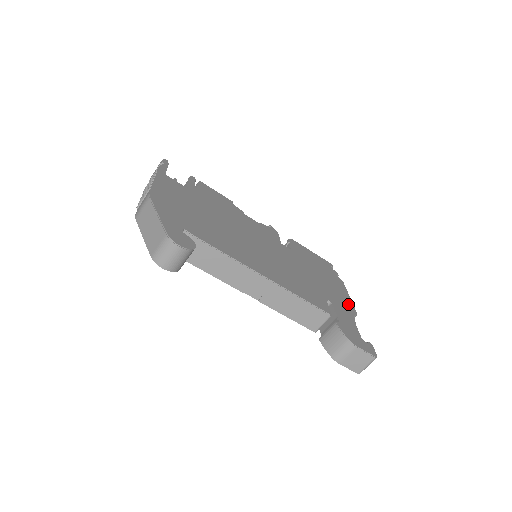
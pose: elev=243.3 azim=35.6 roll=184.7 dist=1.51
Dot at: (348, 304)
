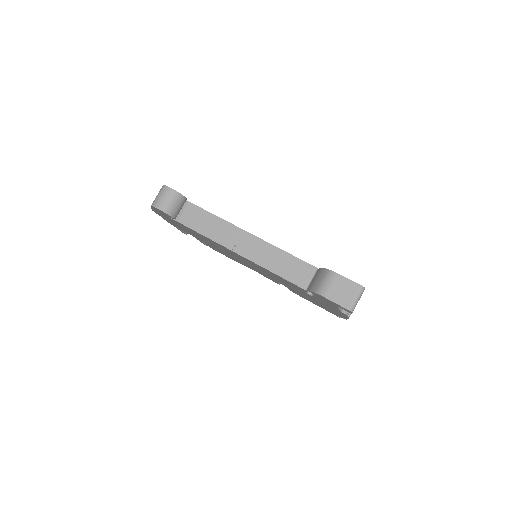
Dot at: occluded
